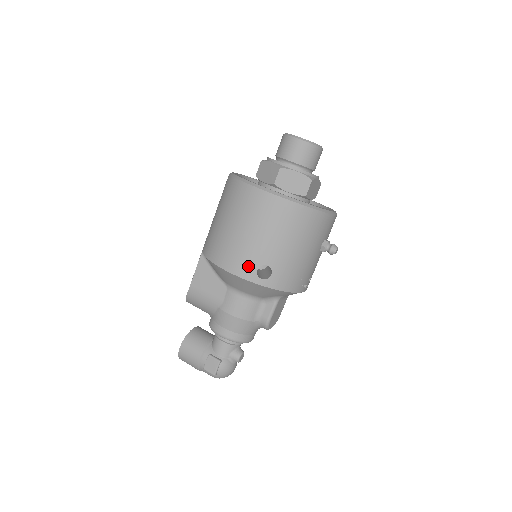
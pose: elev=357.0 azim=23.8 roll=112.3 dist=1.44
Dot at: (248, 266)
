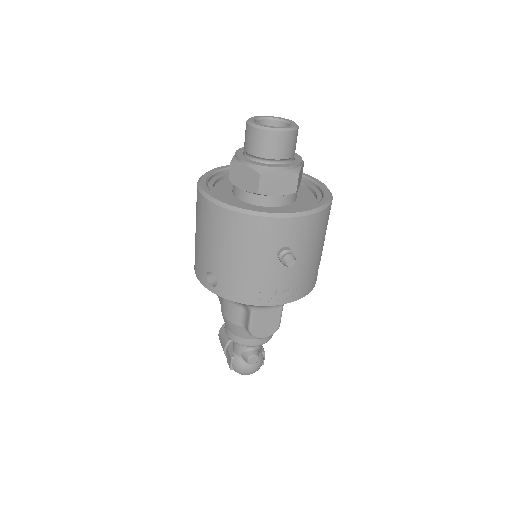
Dot at: (201, 270)
